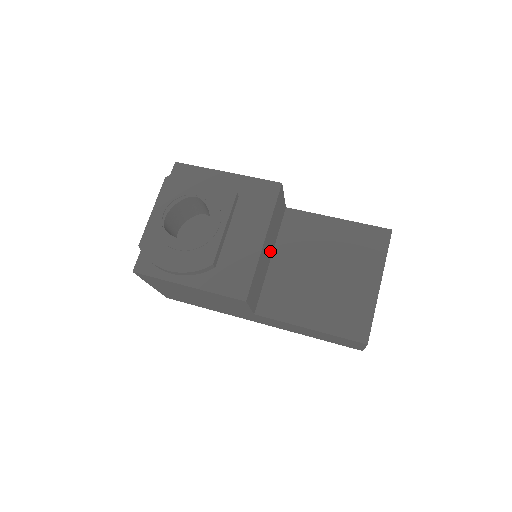
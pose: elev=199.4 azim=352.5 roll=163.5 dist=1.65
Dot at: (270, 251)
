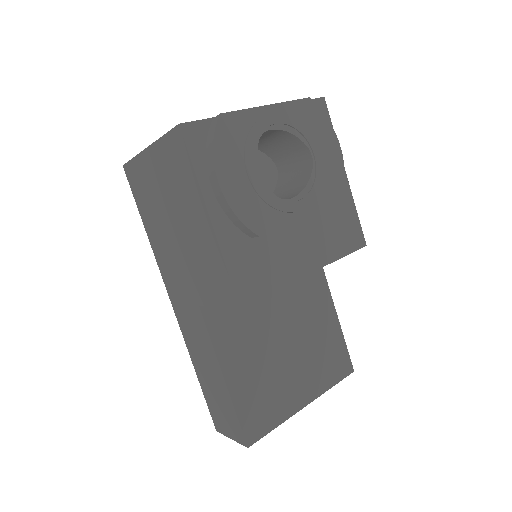
Dot at: occluded
